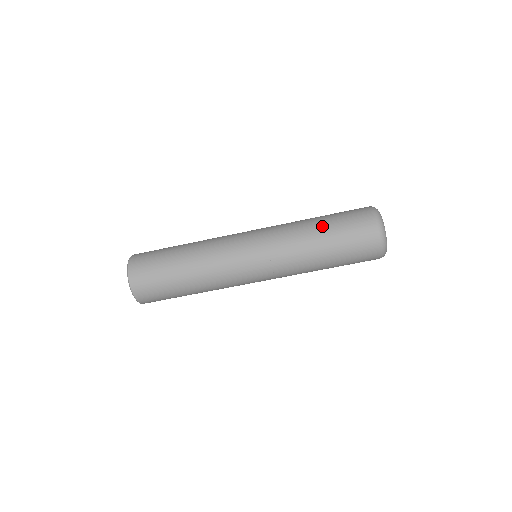
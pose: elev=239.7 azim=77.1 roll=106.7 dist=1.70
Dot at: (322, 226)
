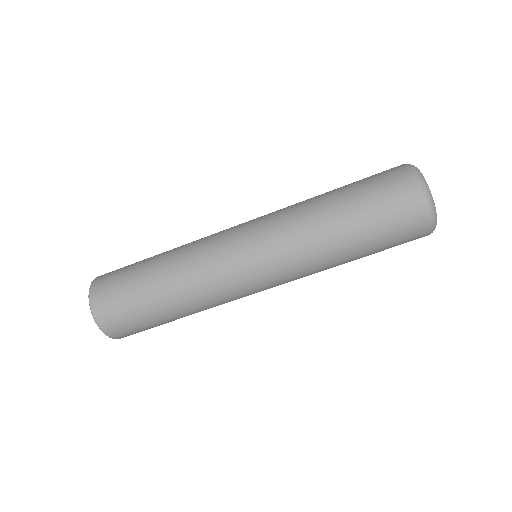
Dot at: (344, 214)
